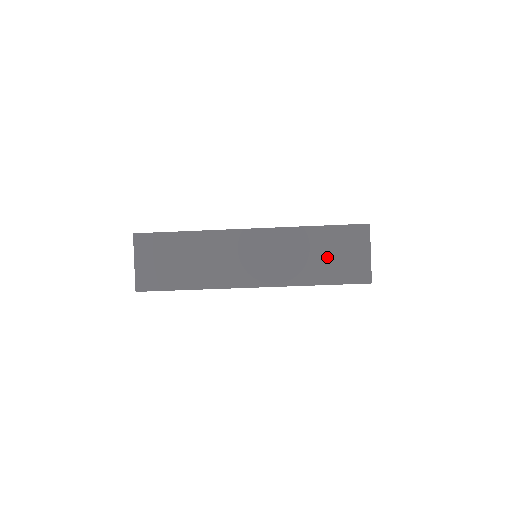
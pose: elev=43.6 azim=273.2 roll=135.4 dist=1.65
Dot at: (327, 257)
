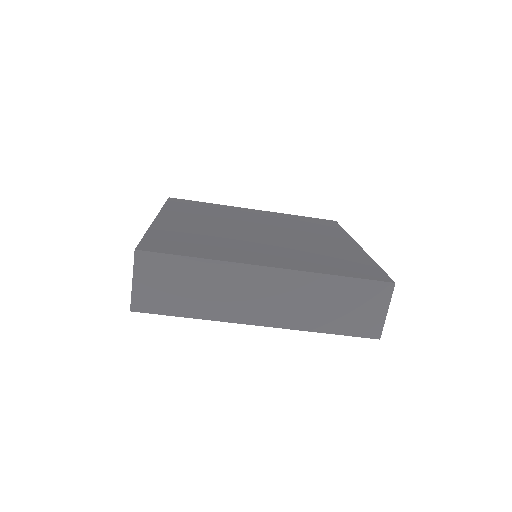
Dot at: (343, 308)
